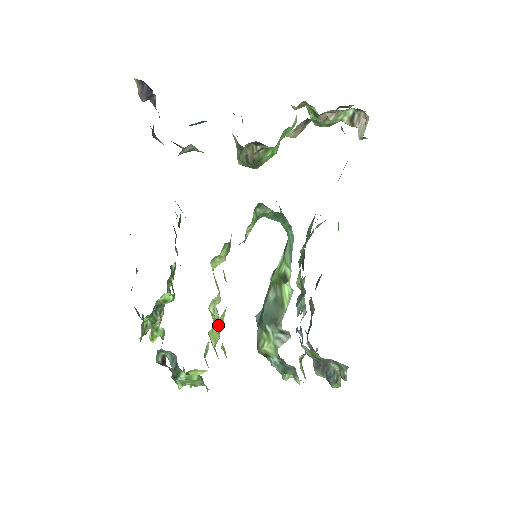
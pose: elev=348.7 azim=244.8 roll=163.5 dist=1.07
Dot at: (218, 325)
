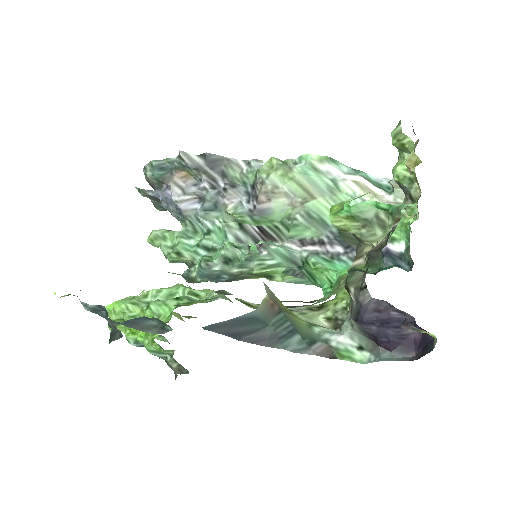
Dot at: occluded
